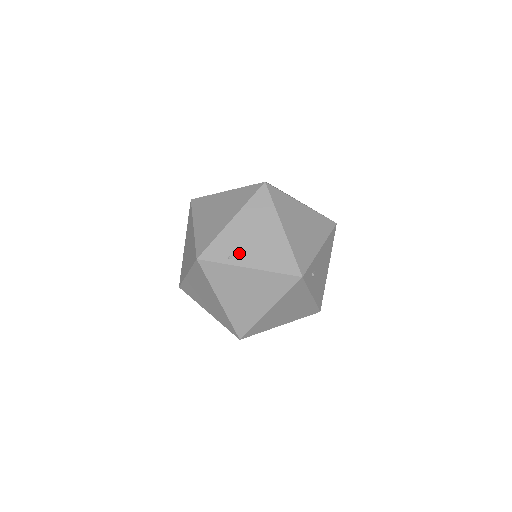
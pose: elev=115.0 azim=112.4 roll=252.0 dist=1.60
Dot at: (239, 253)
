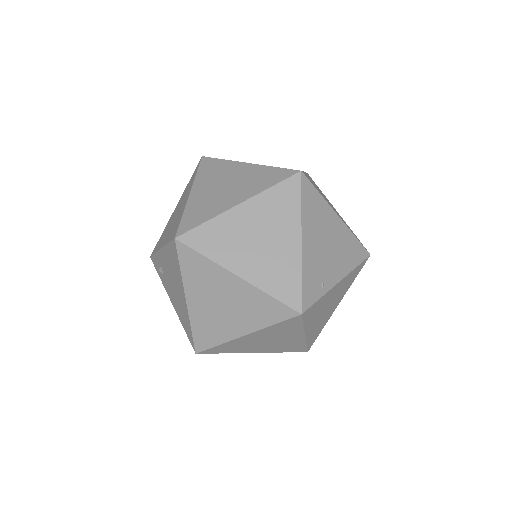
Dot at: (326, 273)
